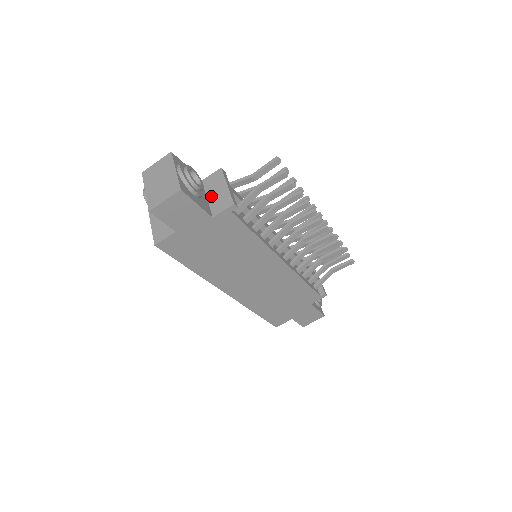
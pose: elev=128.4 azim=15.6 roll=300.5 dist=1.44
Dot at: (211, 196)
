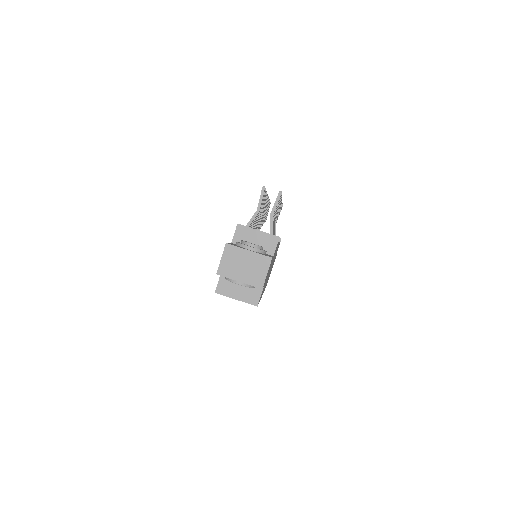
Dot at: occluded
